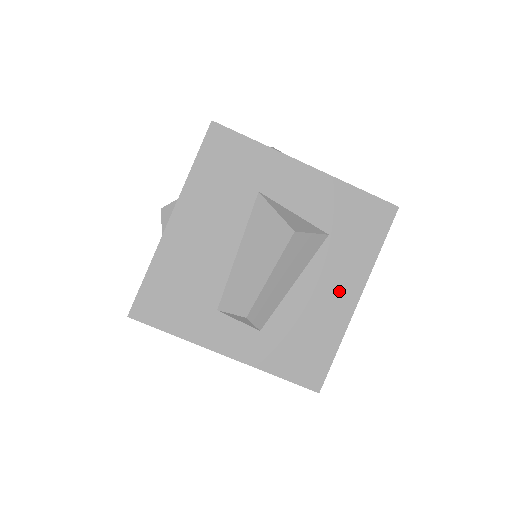
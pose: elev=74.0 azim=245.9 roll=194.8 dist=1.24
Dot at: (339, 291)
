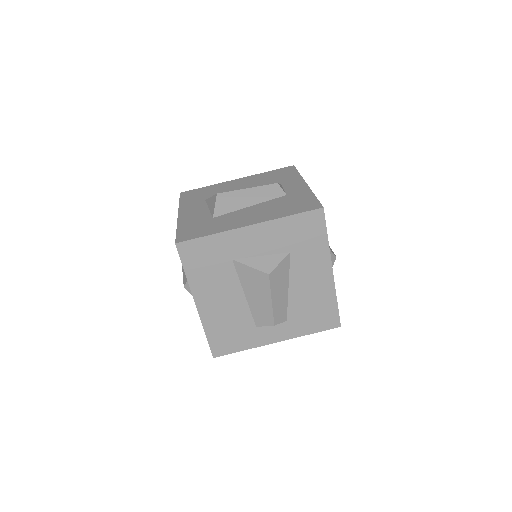
Dot at: (318, 275)
